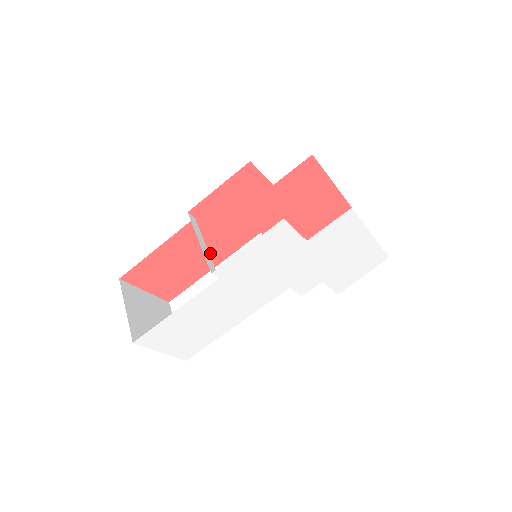
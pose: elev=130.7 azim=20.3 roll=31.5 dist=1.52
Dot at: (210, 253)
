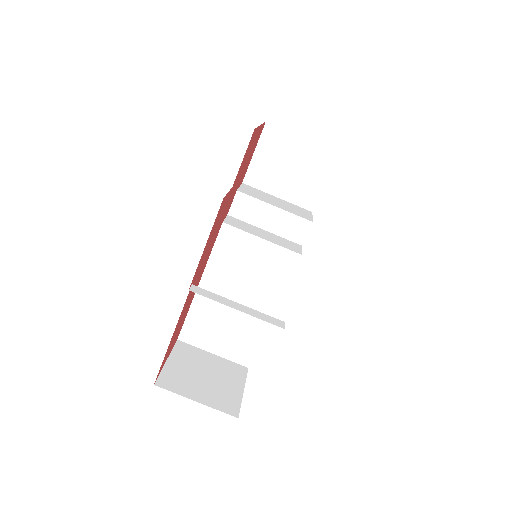
Dot at: (197, 282)
